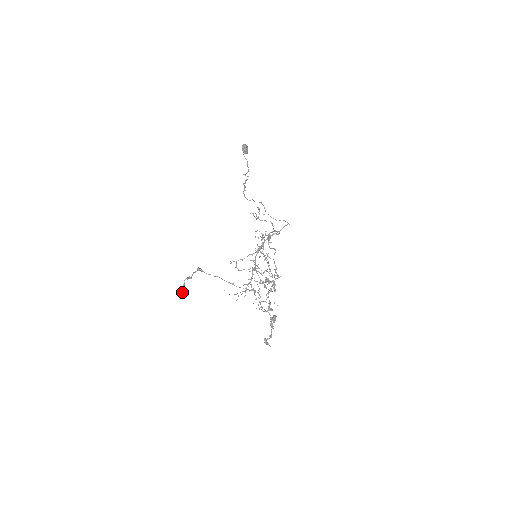
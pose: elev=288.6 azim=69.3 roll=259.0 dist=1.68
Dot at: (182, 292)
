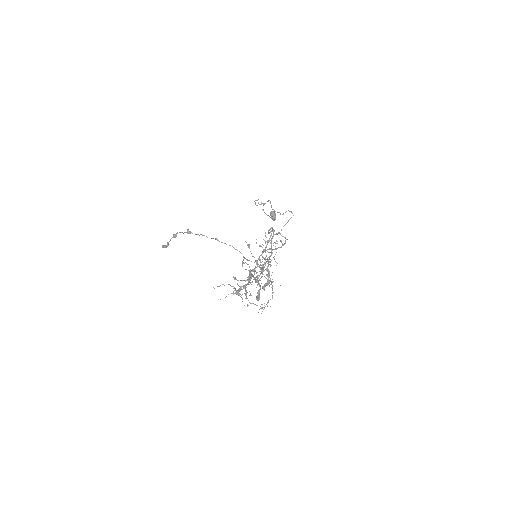
Dot at: occluded
